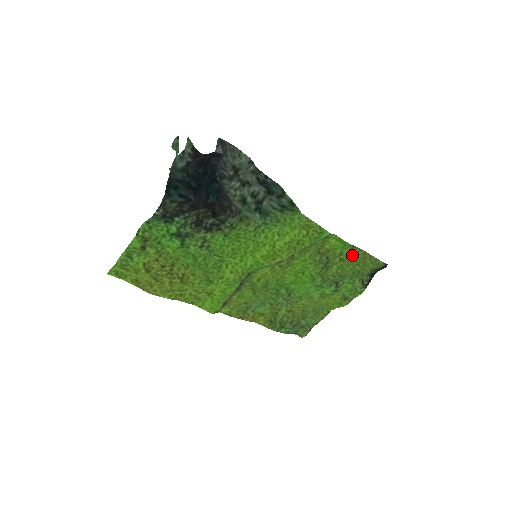
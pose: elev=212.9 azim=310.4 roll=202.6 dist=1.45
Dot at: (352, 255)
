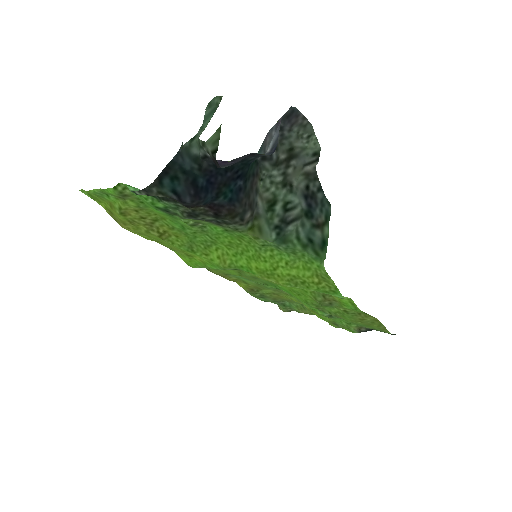
Dot at: (361, 314)
